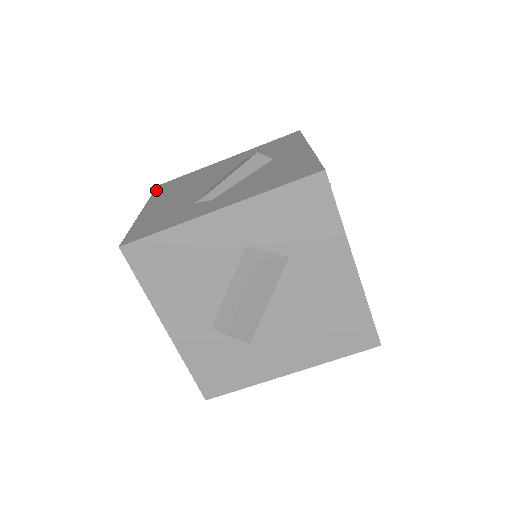
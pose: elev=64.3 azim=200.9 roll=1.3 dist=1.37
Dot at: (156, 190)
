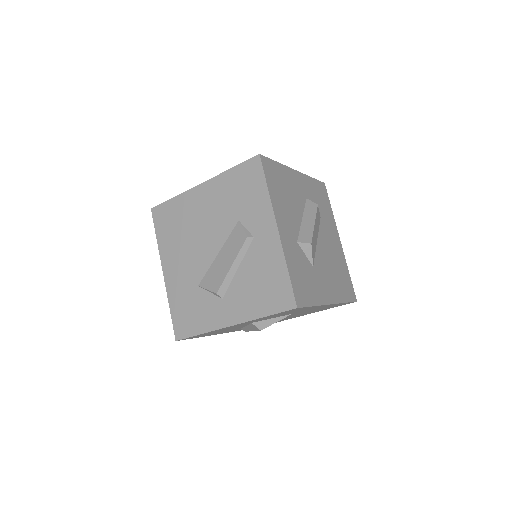
Dot at: (165, 202)
